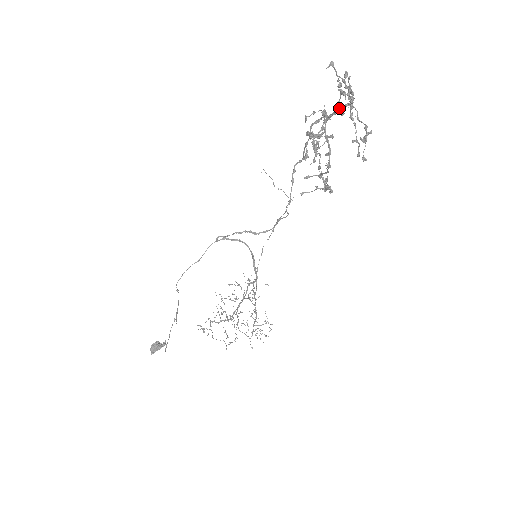
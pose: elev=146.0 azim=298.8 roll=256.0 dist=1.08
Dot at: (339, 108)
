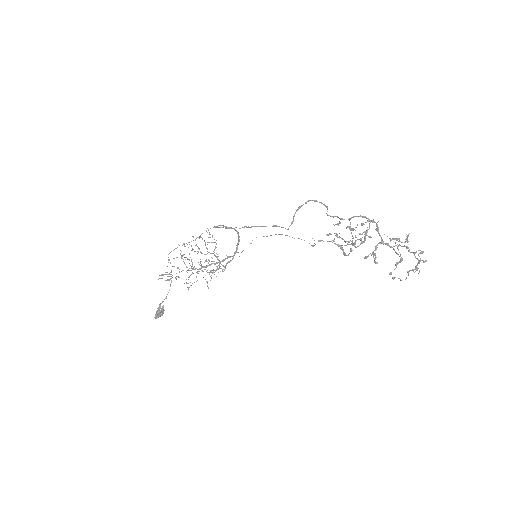
Dot at: (392, 239)
